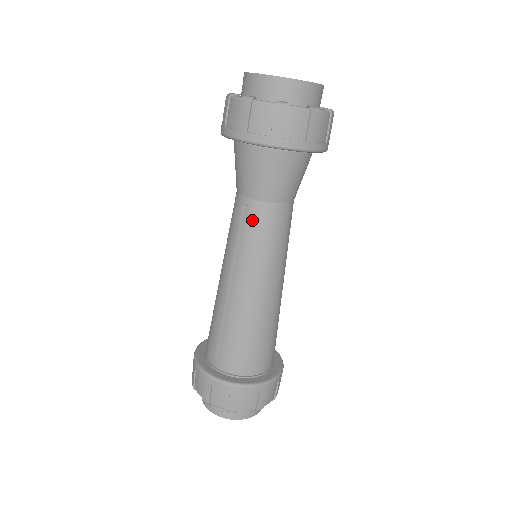
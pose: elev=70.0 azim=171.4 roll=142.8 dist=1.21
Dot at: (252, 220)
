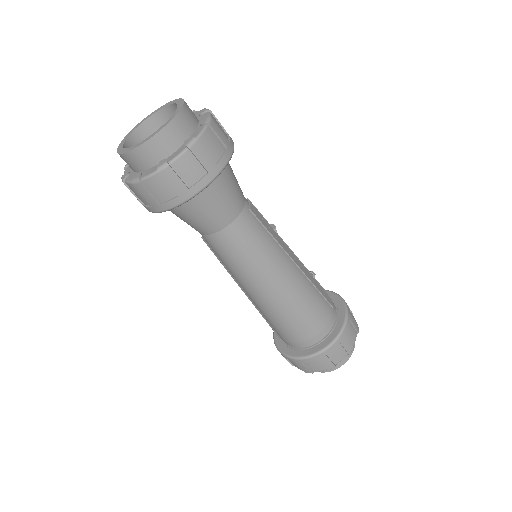
Dot at: (213, 249)
